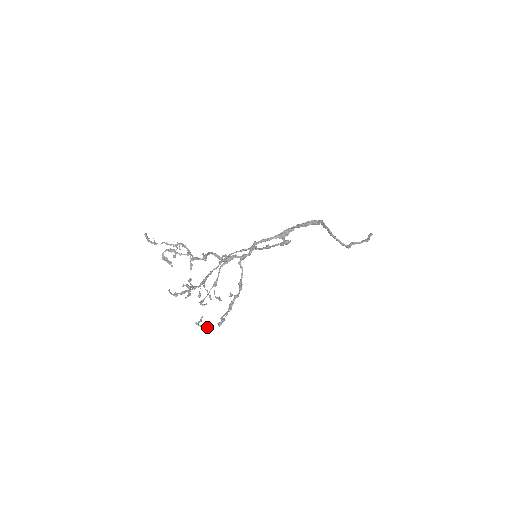
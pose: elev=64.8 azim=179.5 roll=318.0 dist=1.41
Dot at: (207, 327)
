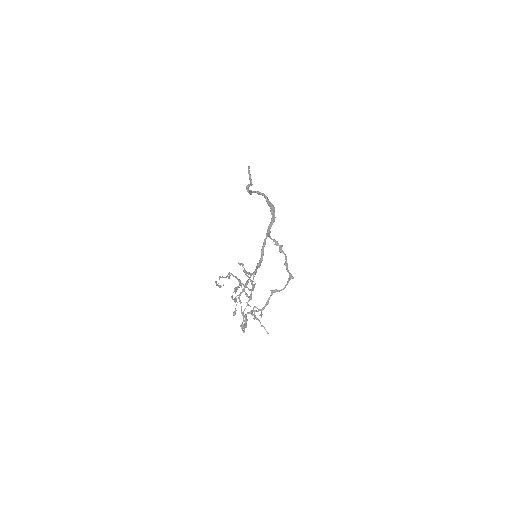
Dot at: occluded
